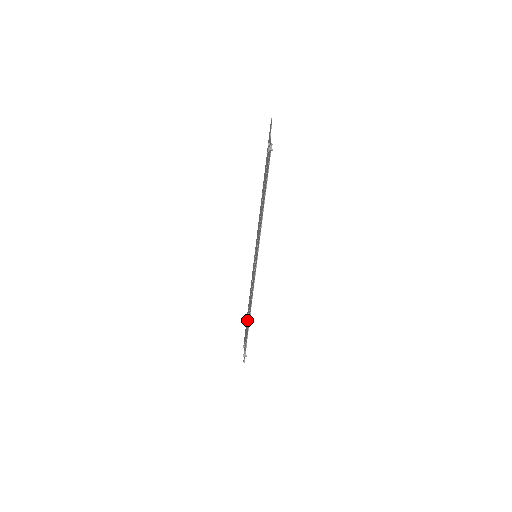
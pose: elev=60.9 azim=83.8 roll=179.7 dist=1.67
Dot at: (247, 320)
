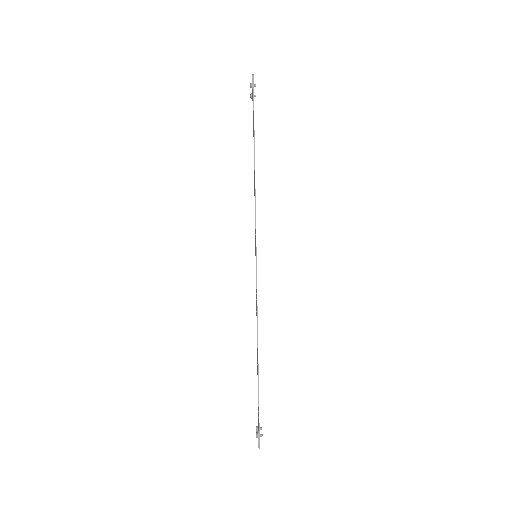
Dot at: occluded
